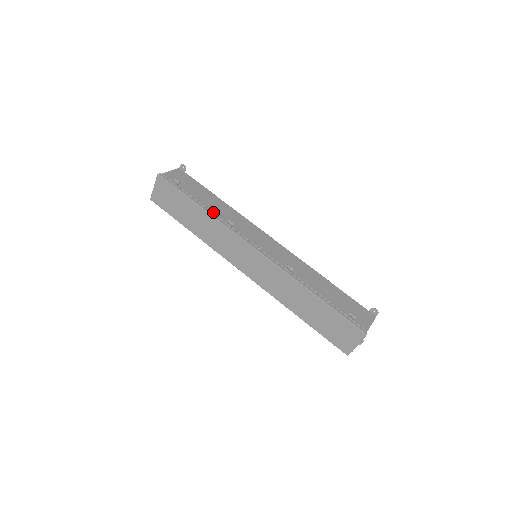
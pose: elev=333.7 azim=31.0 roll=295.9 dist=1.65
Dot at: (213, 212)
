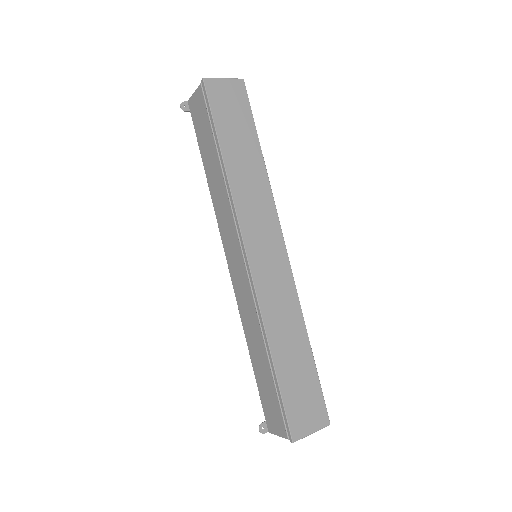
Dot at: occluded
